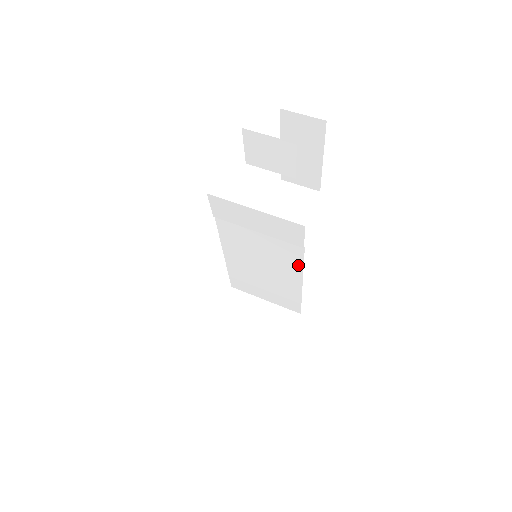
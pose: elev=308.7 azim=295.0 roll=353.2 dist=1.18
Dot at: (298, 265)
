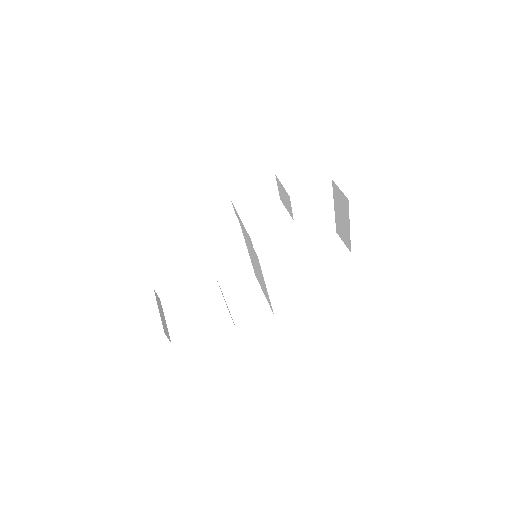
Dot at: (261, 270)
